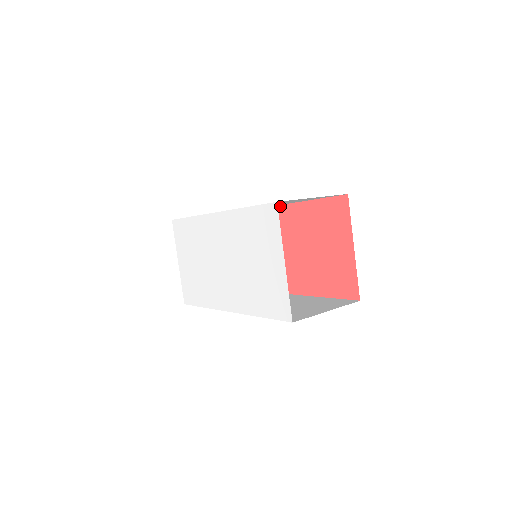
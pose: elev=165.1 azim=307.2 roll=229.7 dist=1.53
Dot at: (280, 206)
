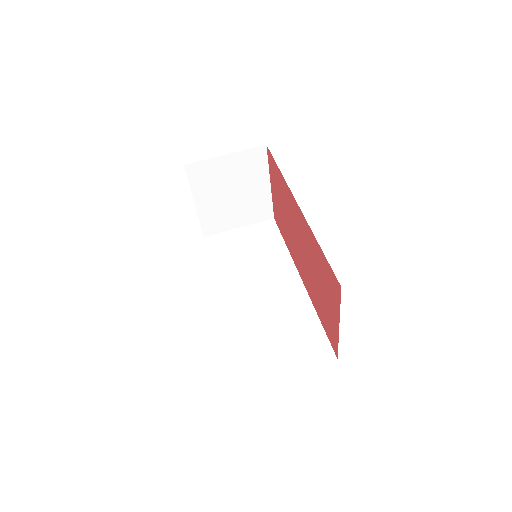
Dot at: (297, 204)
